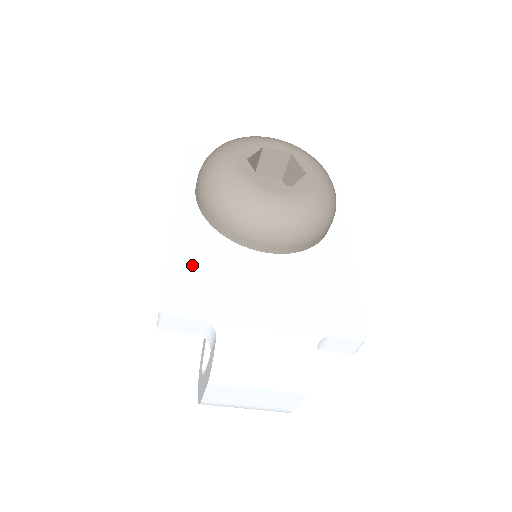
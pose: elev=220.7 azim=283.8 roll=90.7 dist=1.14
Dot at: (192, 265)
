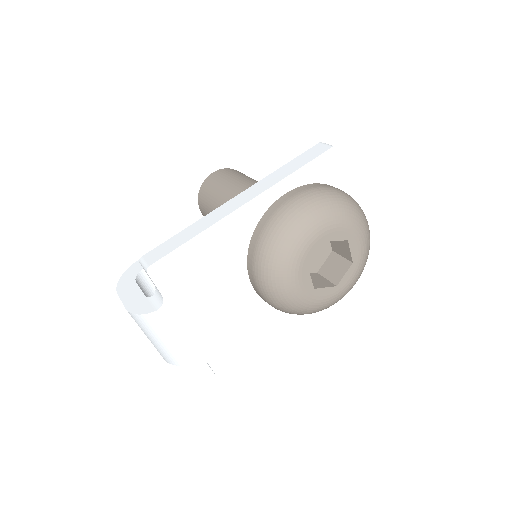
Dot at: (204, 254)
